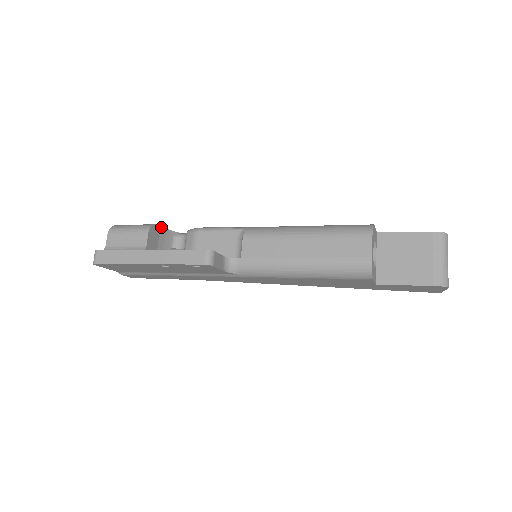
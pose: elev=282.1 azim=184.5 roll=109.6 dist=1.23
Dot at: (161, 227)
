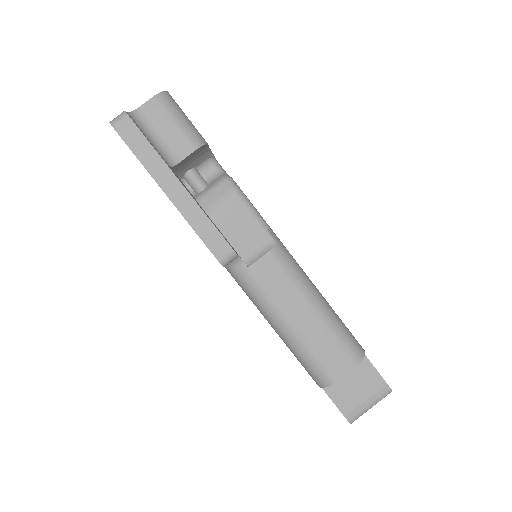
Dot at: (208, 146)
